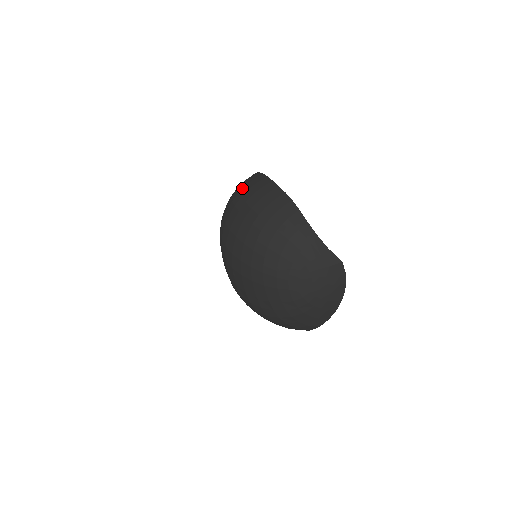
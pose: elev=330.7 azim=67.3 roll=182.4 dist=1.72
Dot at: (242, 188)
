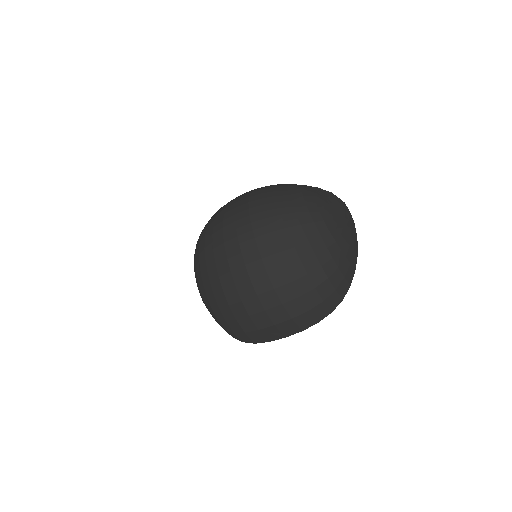
Dot at: (220, 208)
